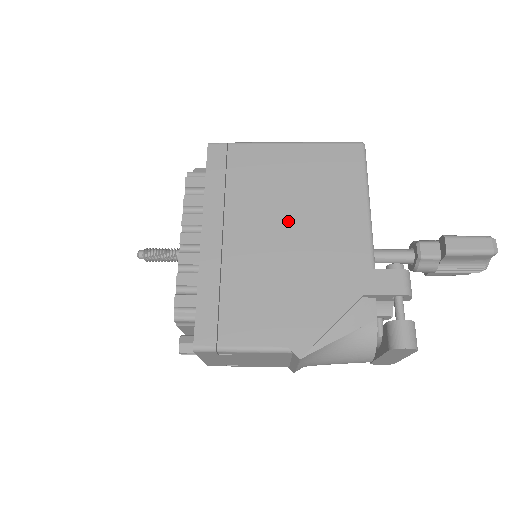
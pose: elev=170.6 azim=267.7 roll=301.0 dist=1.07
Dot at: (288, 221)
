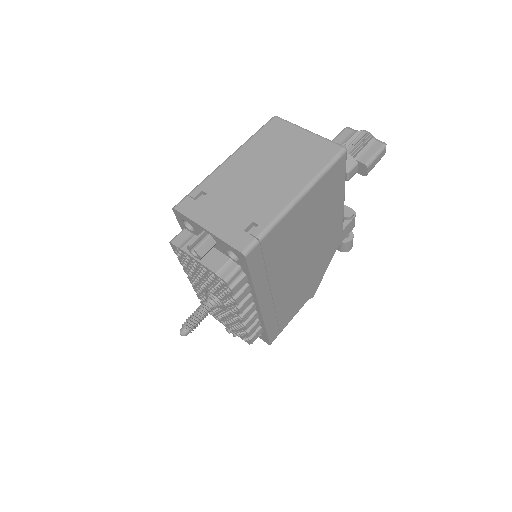
Dot at: (305, 250)
